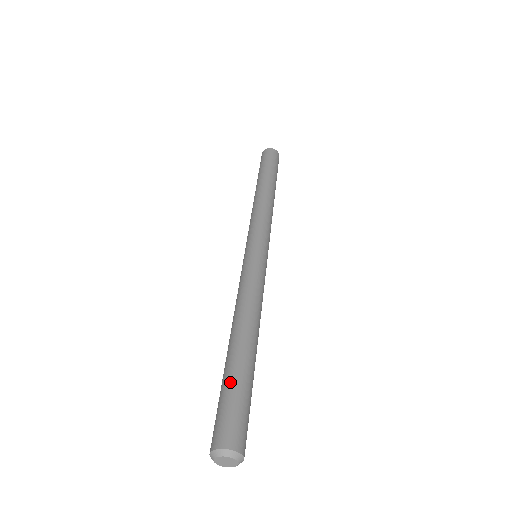
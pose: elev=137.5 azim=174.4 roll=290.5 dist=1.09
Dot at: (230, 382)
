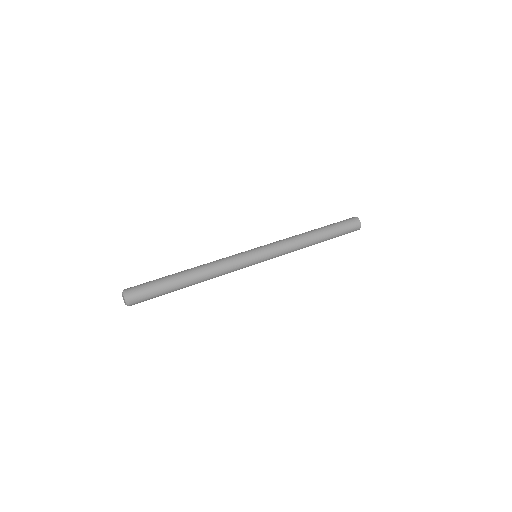
Dot at: (160, 279)
